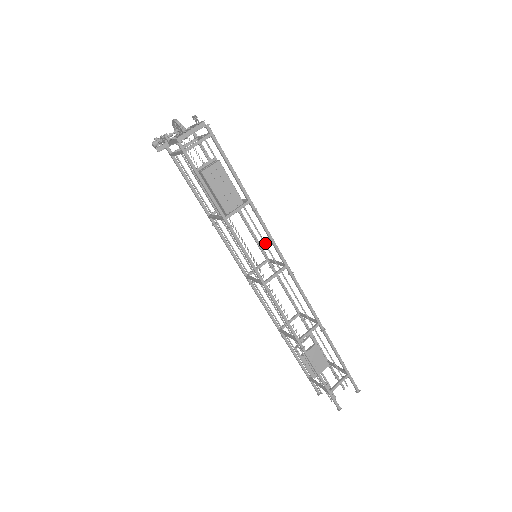
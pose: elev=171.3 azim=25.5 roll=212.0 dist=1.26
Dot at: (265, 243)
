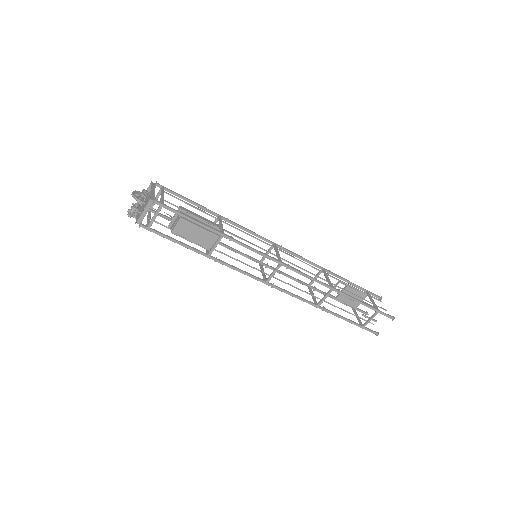
Dot at: (258, 247)
